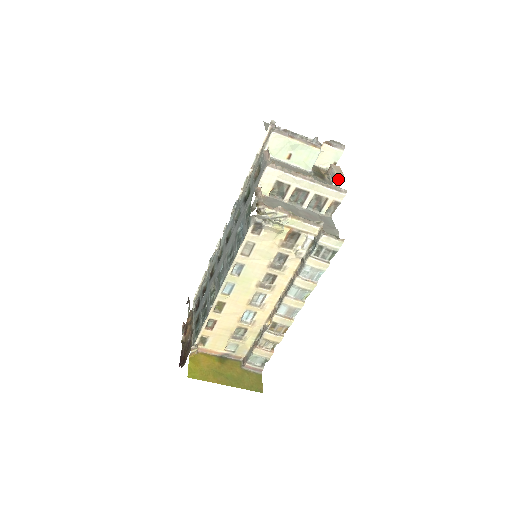
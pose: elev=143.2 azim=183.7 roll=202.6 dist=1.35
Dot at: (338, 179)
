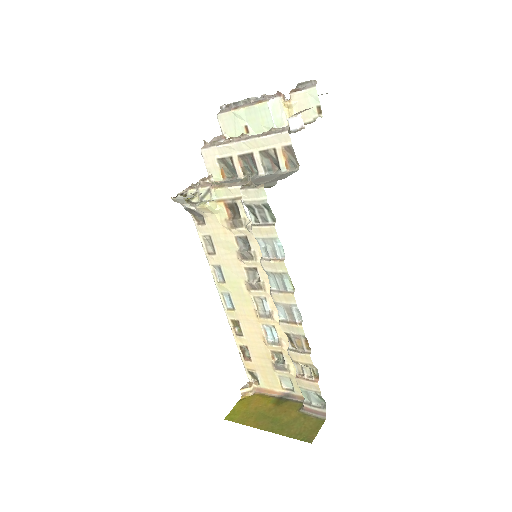
Dot at: (290, 120)
